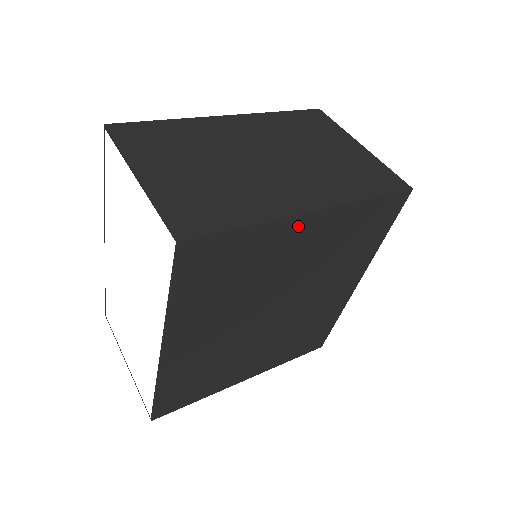
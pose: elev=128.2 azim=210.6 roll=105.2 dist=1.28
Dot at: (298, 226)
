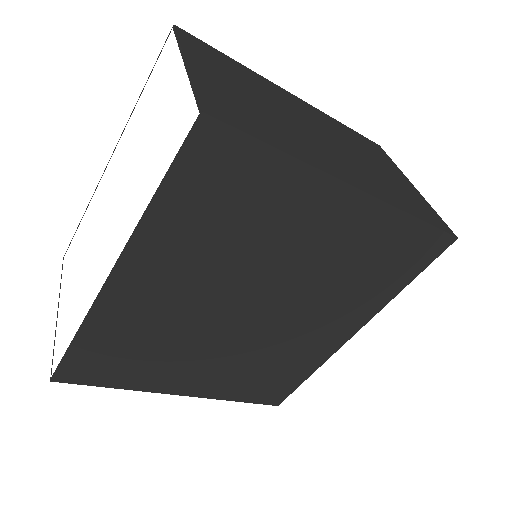
Dot at: (331, 196)
